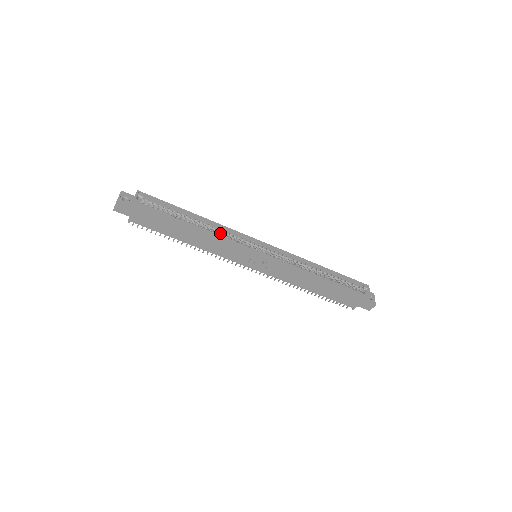
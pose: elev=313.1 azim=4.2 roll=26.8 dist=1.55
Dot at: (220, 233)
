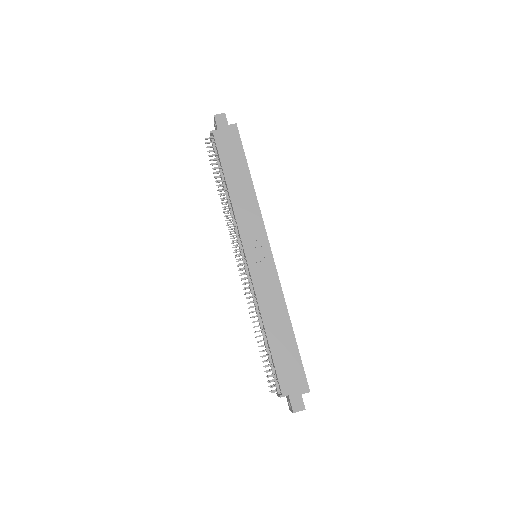
Dot at: occluded
